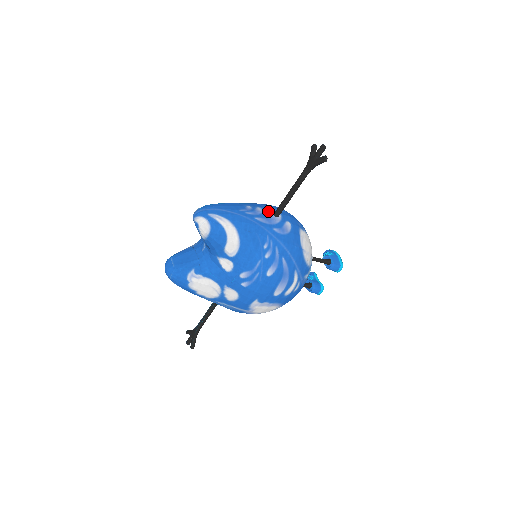
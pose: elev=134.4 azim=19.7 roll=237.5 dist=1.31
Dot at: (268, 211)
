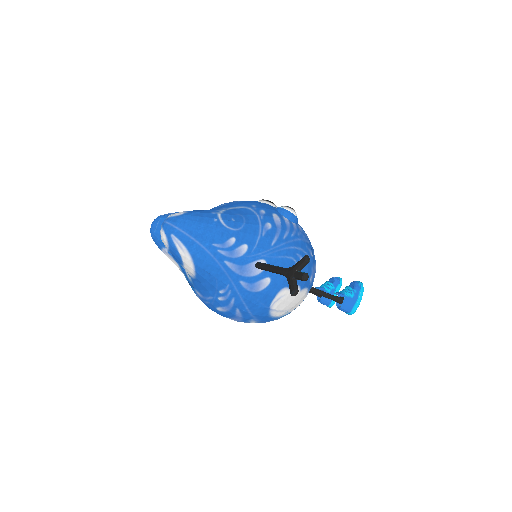
Dot at: (253, 255)
